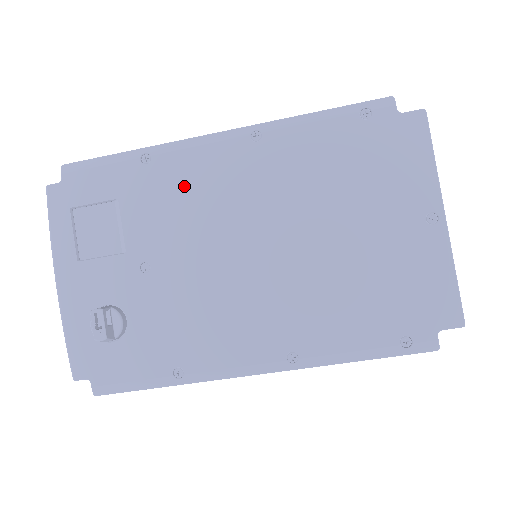
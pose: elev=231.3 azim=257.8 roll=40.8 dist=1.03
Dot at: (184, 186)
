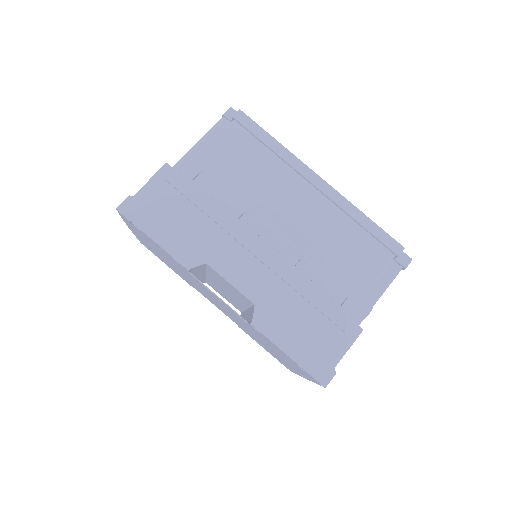
Dot at: occluded
